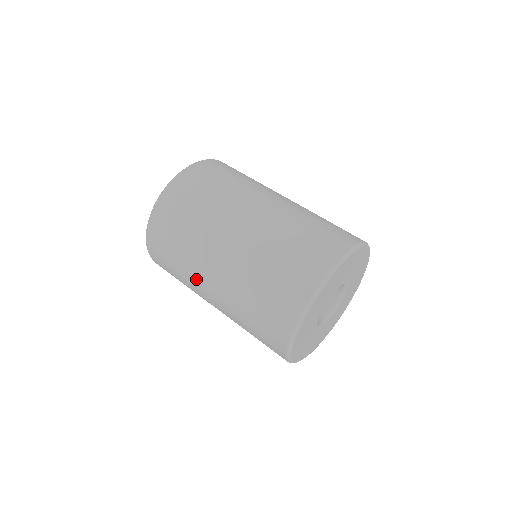
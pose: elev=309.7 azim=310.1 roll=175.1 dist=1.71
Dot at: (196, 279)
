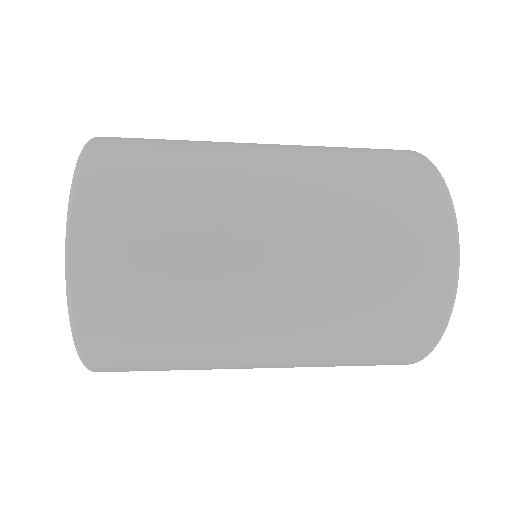
Dot at: (228, 143)
